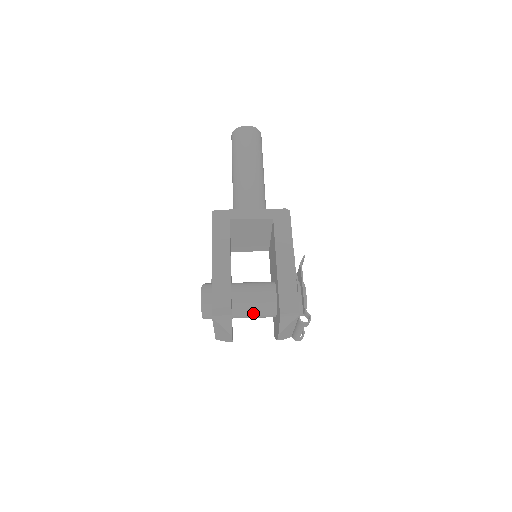
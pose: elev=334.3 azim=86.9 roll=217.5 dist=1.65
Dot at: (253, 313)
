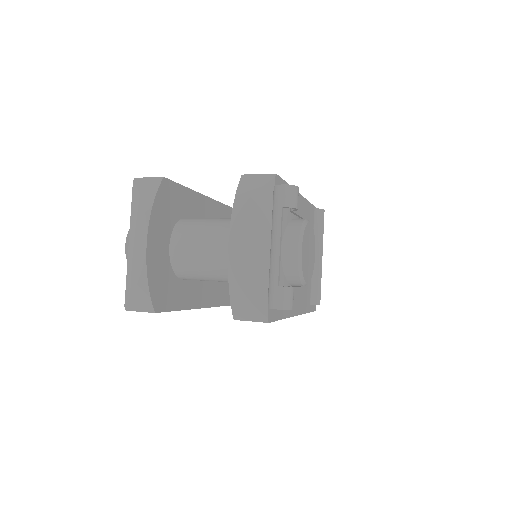
Dot at: (206, 235)
